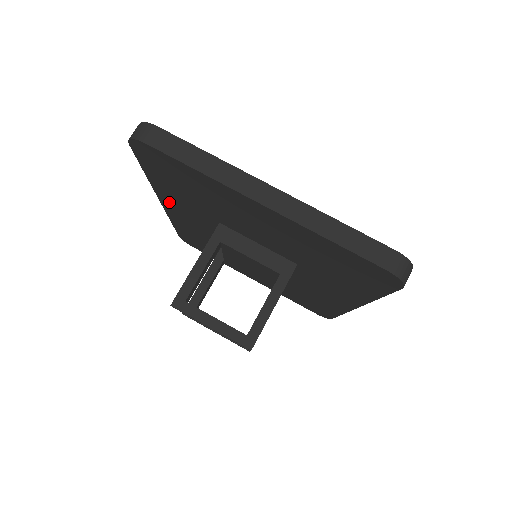
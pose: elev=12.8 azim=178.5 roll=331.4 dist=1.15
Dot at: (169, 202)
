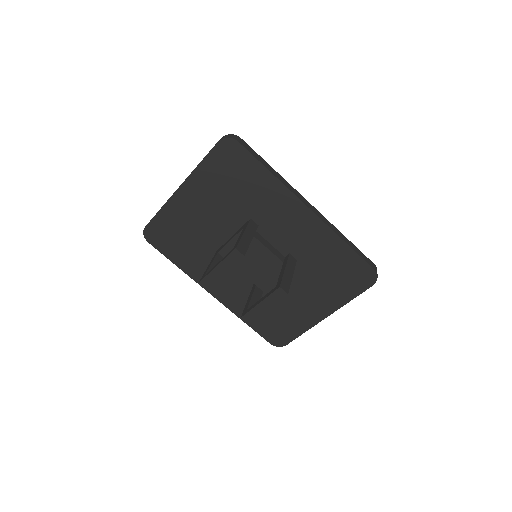
Dot at: occluded
